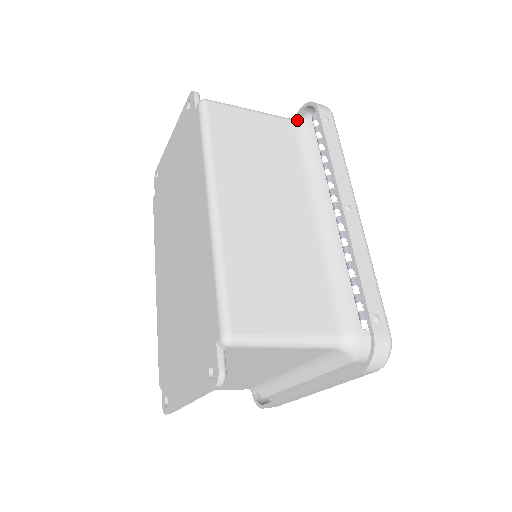
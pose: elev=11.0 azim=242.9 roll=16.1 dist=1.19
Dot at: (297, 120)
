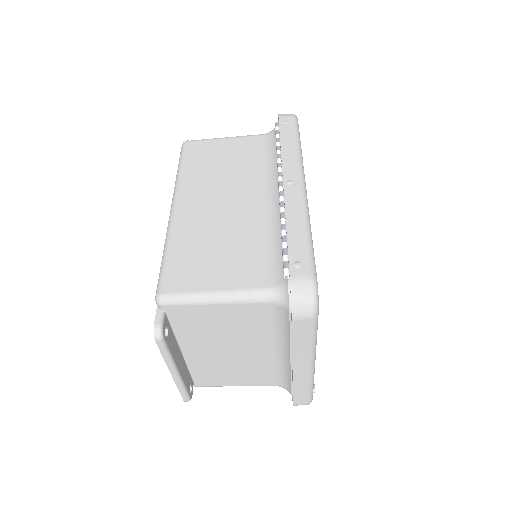
Dot at: (267, 133)
